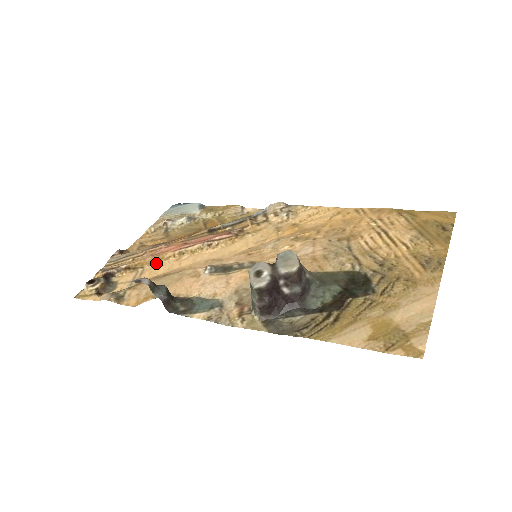
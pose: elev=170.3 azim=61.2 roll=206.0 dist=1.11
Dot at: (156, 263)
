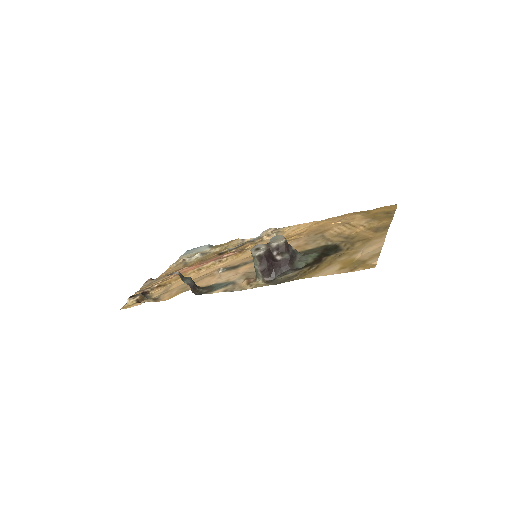
Dot at: occluded
